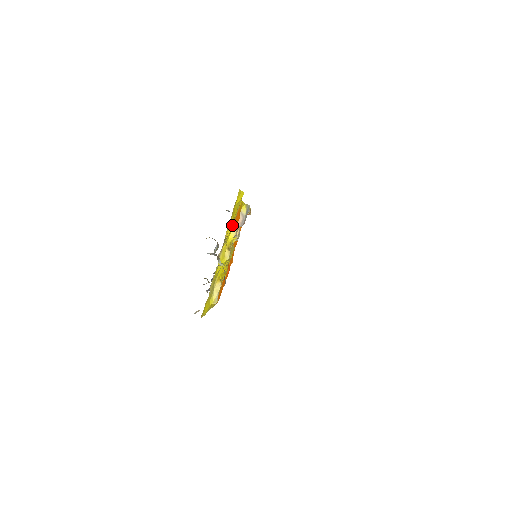
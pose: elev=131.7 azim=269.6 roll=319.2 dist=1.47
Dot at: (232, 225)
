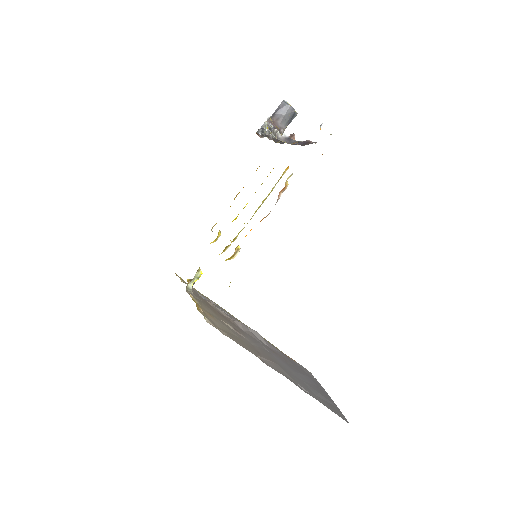
Dot at: occluded
